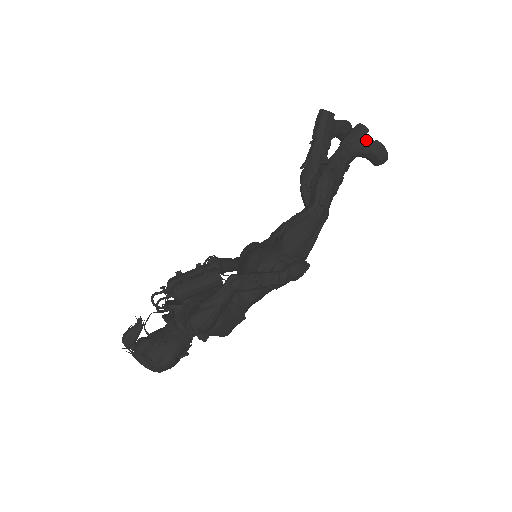
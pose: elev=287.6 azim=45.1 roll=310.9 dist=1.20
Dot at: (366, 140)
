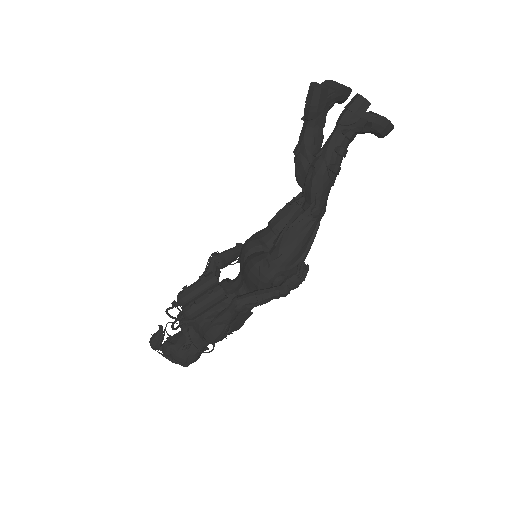
Dot at: (367, 118)
